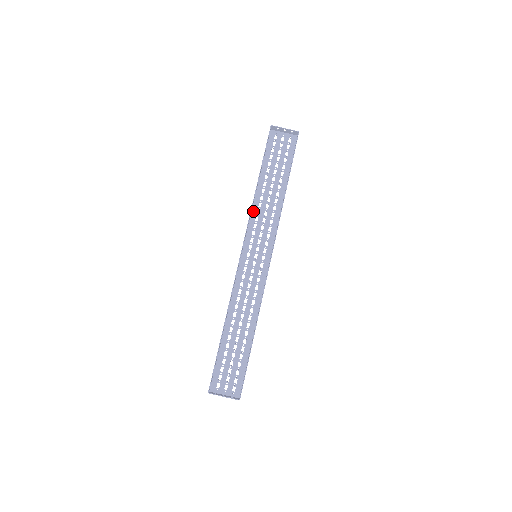
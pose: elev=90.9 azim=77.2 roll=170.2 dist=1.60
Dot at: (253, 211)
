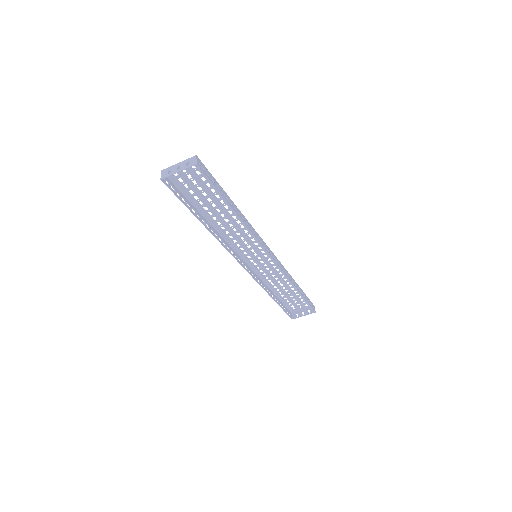
Dot at: (222, 235)
